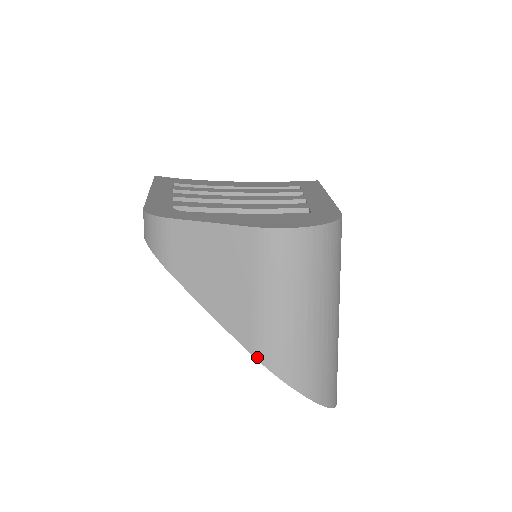
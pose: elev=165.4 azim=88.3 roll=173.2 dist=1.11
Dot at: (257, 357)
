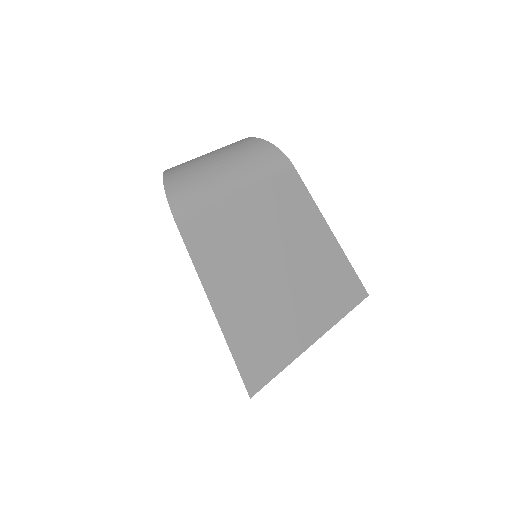
Dot at: occluded
